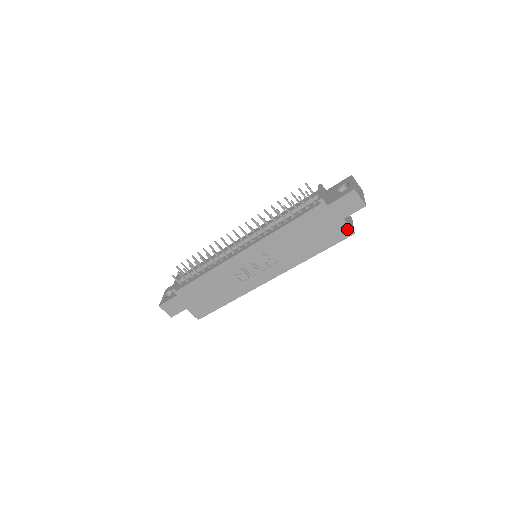
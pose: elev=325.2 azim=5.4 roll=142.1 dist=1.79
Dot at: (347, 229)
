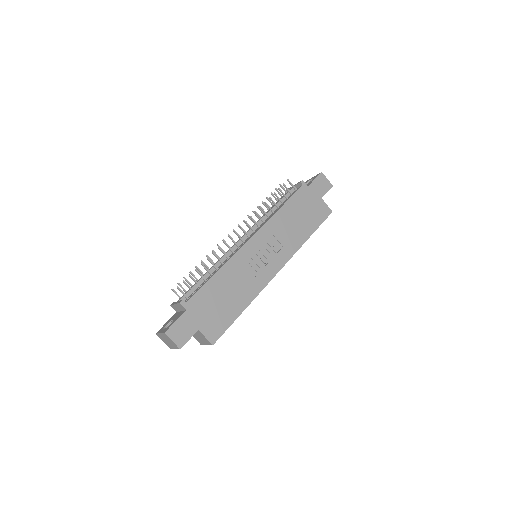
Dot at: (326, 208)
